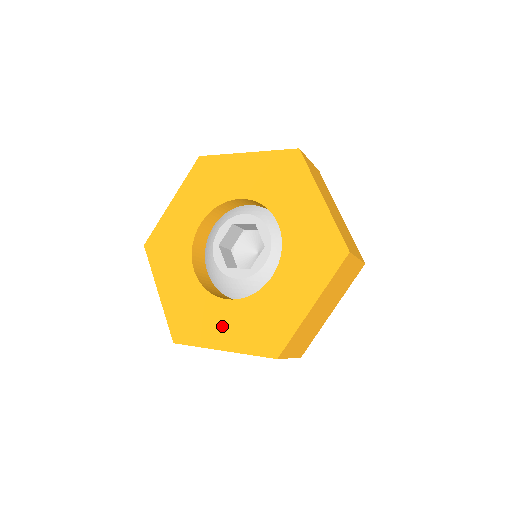
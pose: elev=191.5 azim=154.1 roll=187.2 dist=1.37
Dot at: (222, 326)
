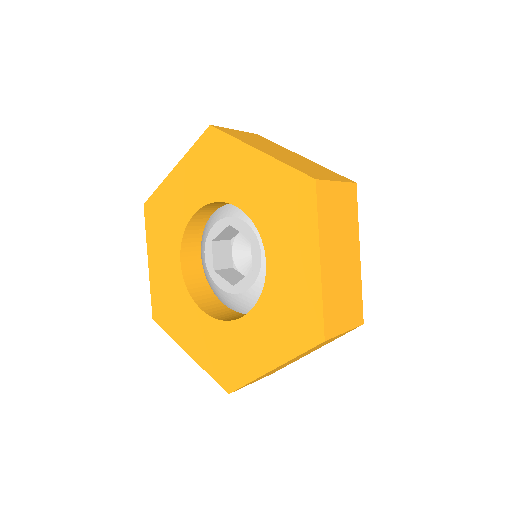
Dot at: (192, 332)
